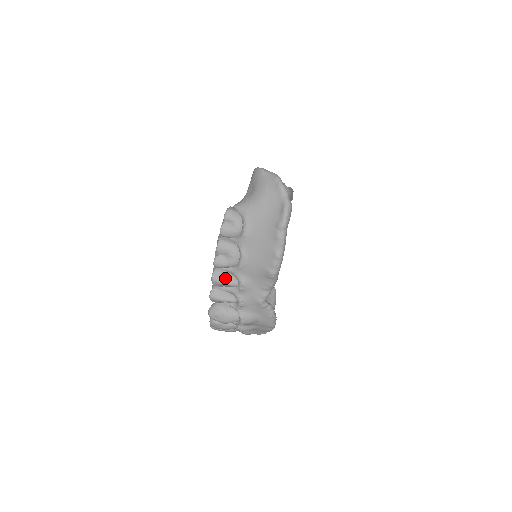
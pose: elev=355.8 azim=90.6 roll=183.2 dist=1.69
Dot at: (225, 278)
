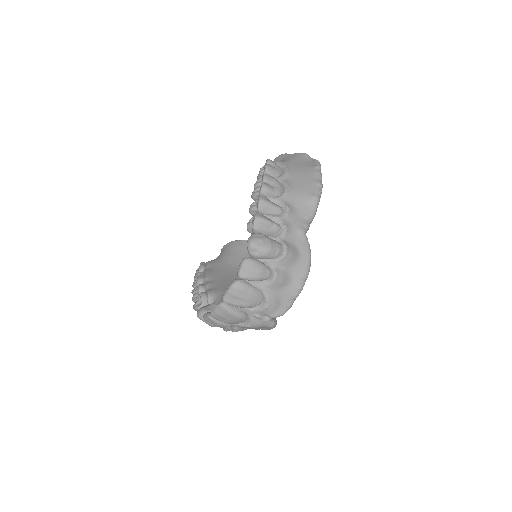
Dot at: (271, 202)
